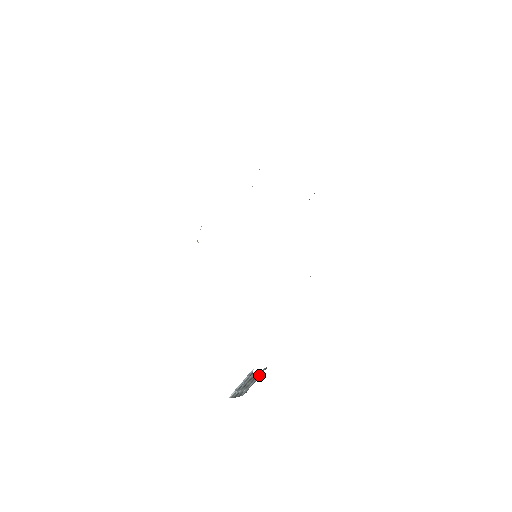
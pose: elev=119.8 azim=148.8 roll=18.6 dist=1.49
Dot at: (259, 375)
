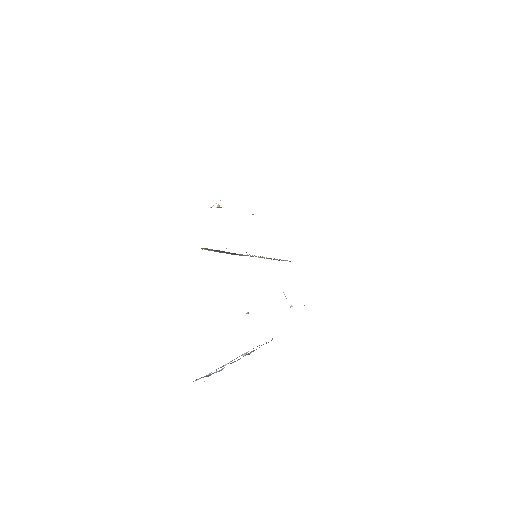
Dot at: occluded
